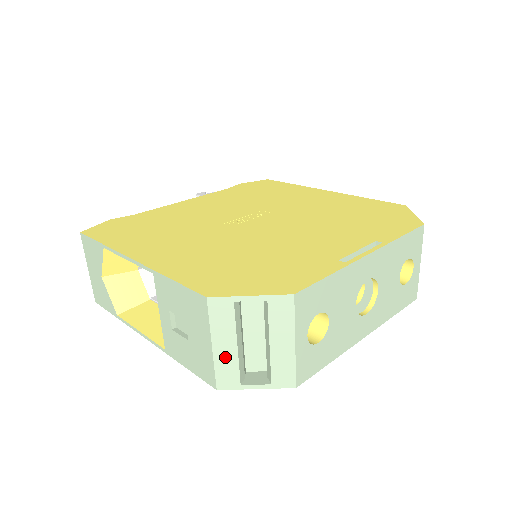
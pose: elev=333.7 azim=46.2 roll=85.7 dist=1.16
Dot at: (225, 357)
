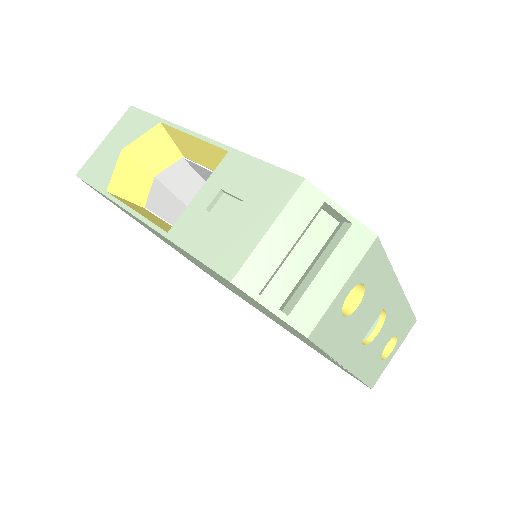
Dot at: (270, 251)
